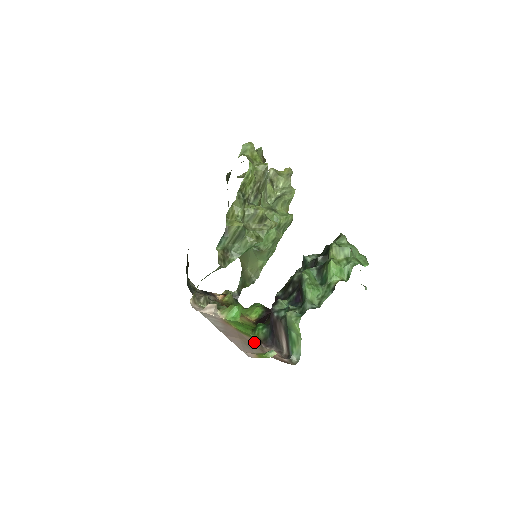
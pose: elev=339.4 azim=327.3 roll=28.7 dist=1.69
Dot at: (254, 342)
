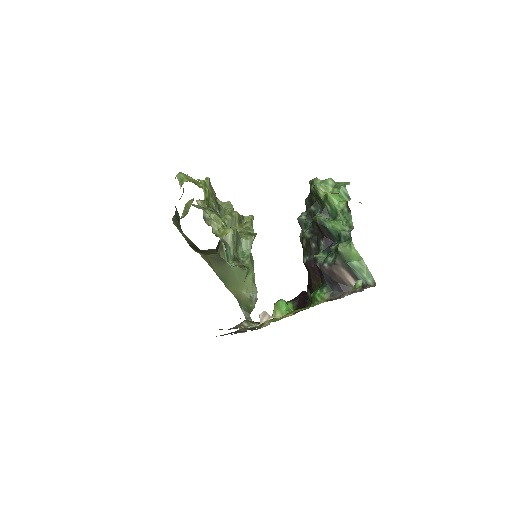
Dot at: occluded
